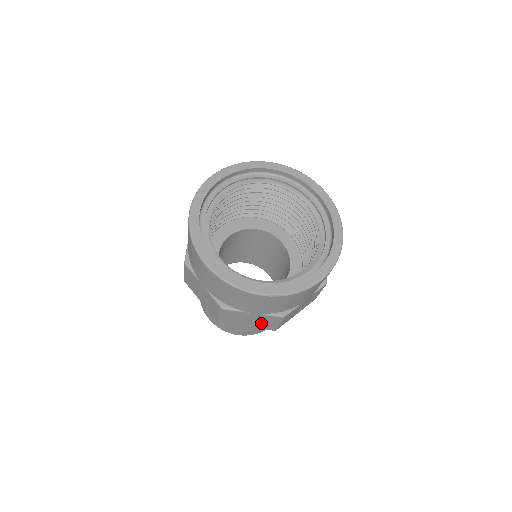
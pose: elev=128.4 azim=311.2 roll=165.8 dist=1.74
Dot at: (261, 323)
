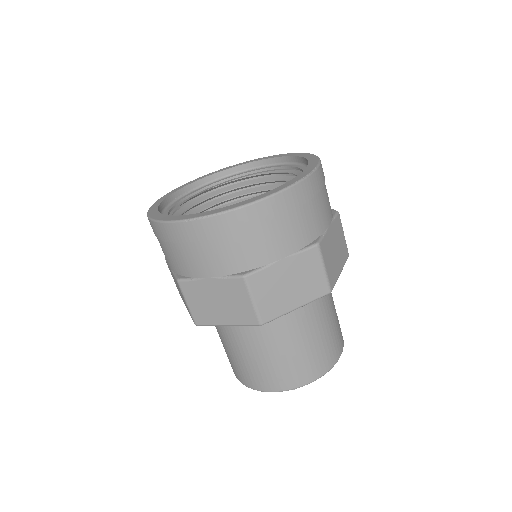
Dot at: (233, 306)
